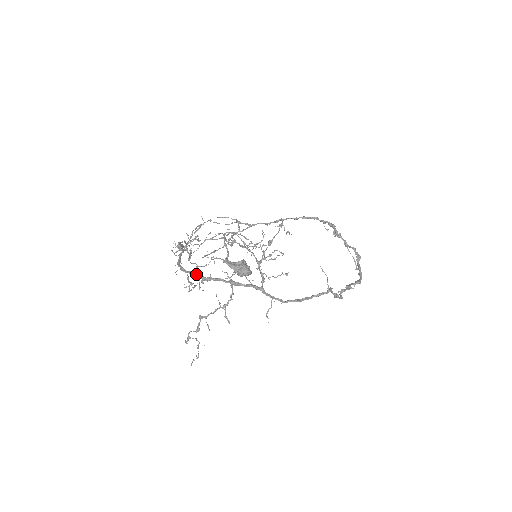
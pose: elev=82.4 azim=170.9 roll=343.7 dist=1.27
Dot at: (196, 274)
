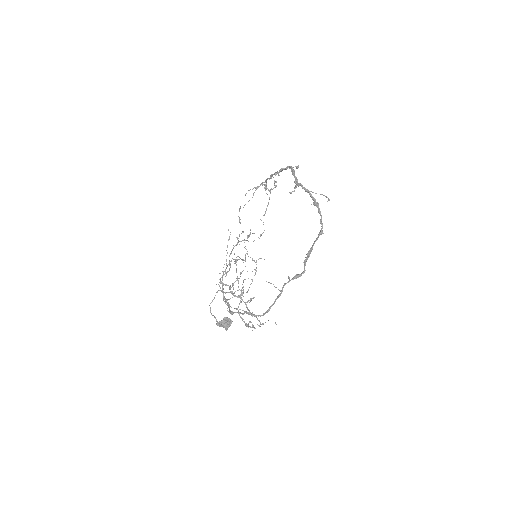
Dot at: (229, 308)
